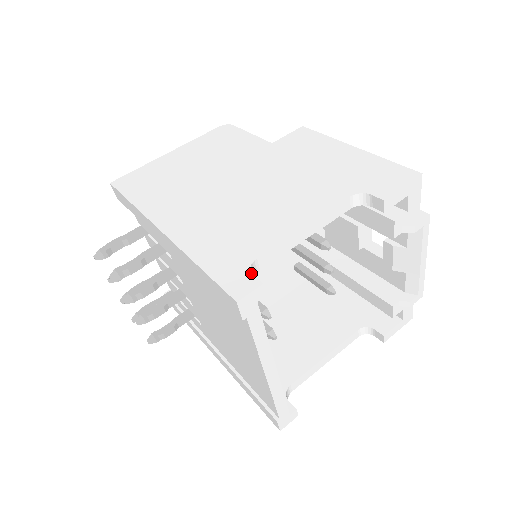
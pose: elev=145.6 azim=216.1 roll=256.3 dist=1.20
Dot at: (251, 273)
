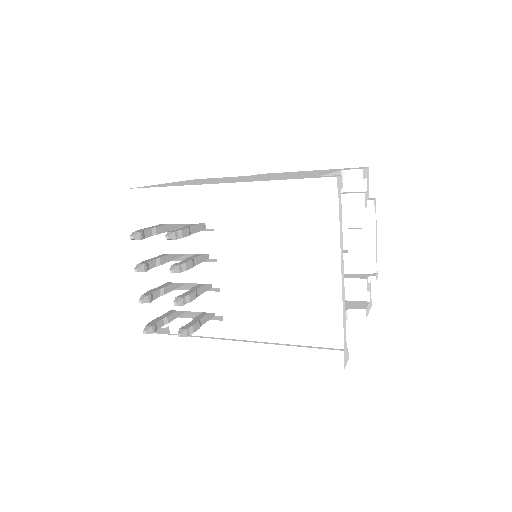
Dot at: occluded
